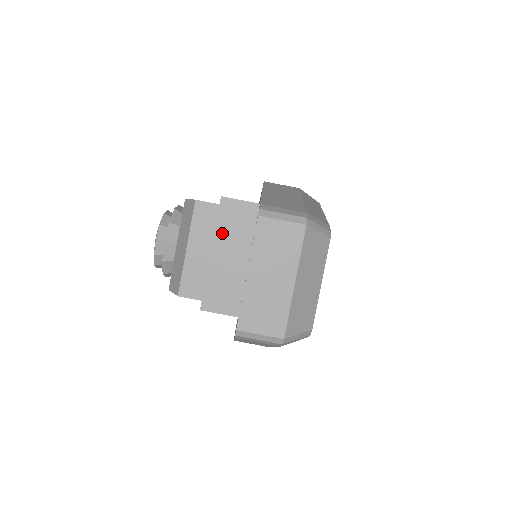
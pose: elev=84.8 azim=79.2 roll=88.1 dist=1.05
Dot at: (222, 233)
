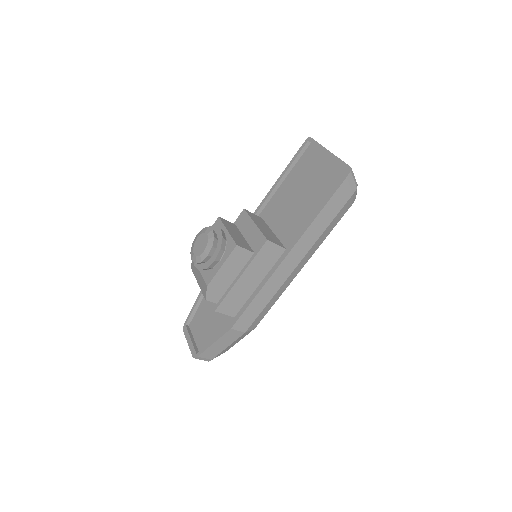
Dot at: occluded
